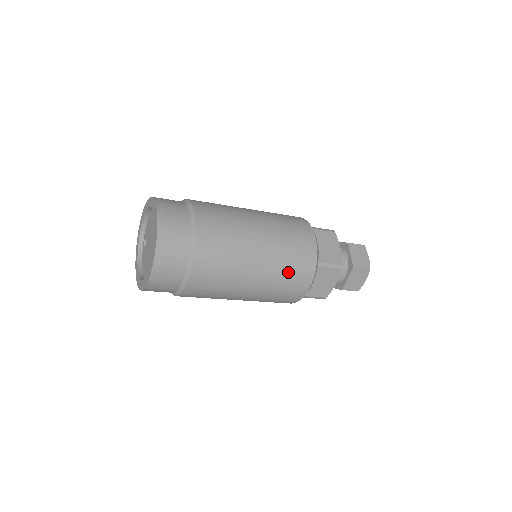
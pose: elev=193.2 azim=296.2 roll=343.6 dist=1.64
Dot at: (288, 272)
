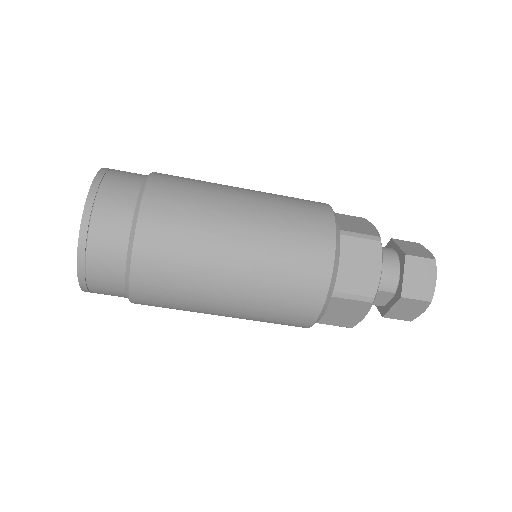
Dot at: (291, 233)
